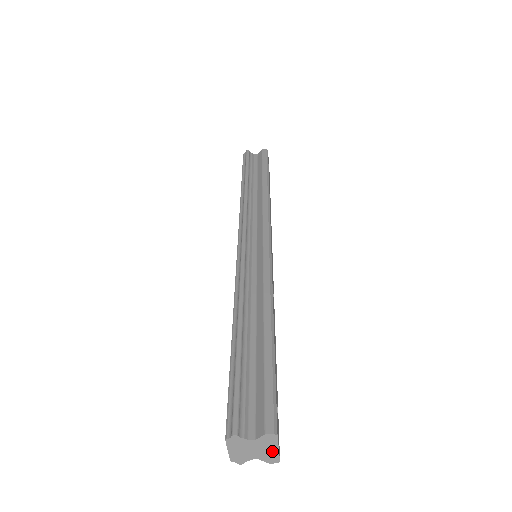
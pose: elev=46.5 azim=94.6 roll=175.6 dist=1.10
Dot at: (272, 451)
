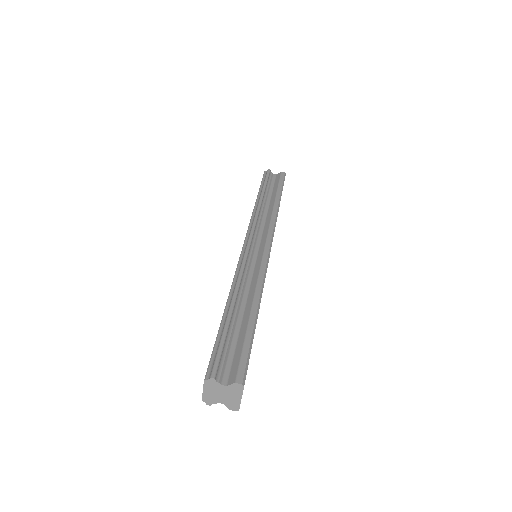
Dot at: (236, 399)
